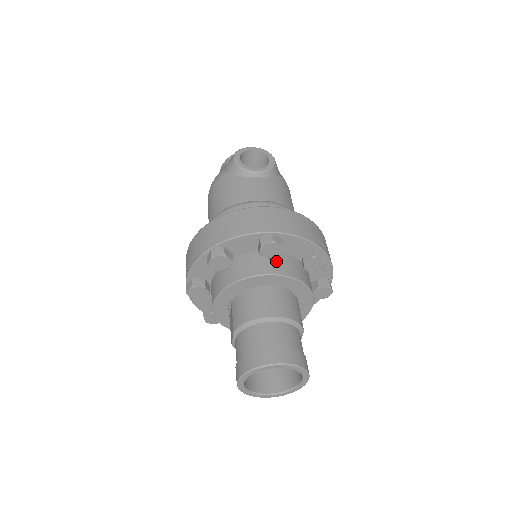
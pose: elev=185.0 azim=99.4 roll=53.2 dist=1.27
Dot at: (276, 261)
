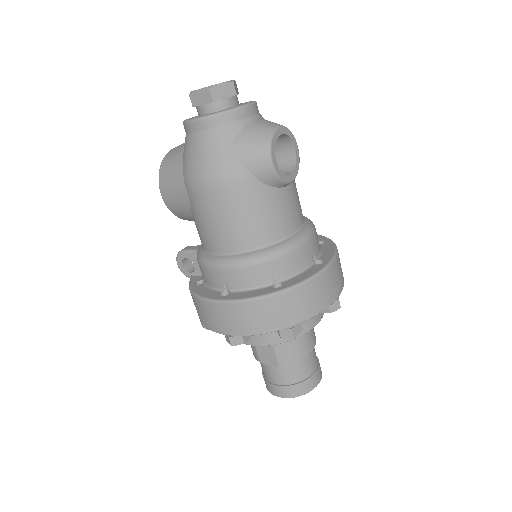
Dot at: occluded
